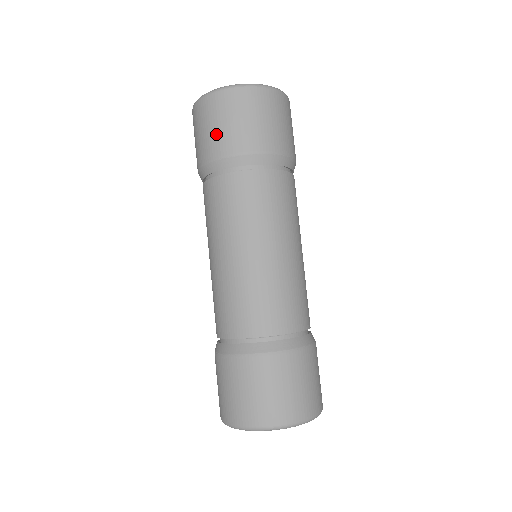
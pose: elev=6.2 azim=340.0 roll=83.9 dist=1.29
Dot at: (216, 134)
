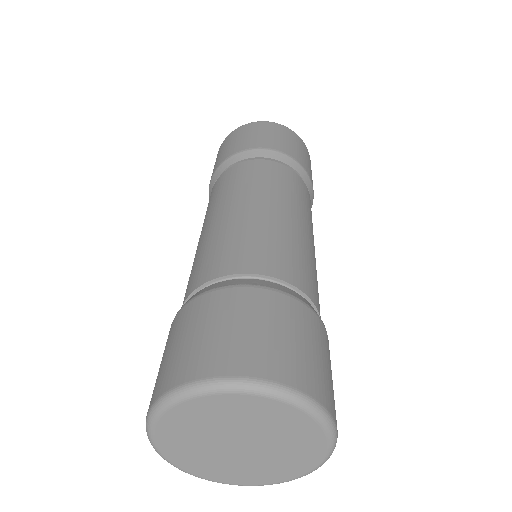
Dot at: (267, 138)
